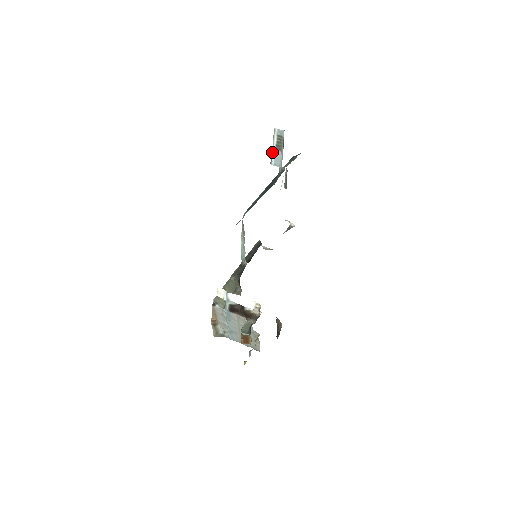
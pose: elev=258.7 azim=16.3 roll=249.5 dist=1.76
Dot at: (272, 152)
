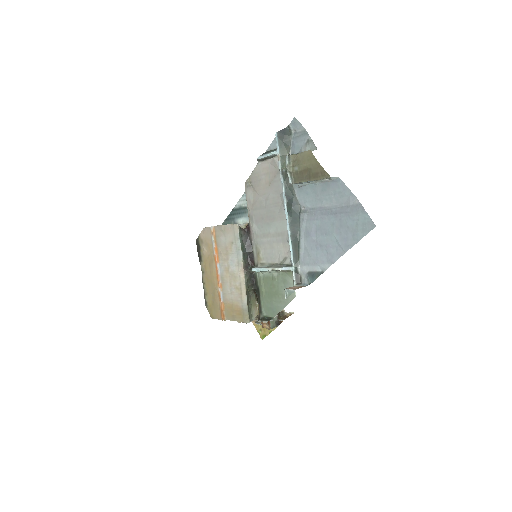
Dot at: occluded
